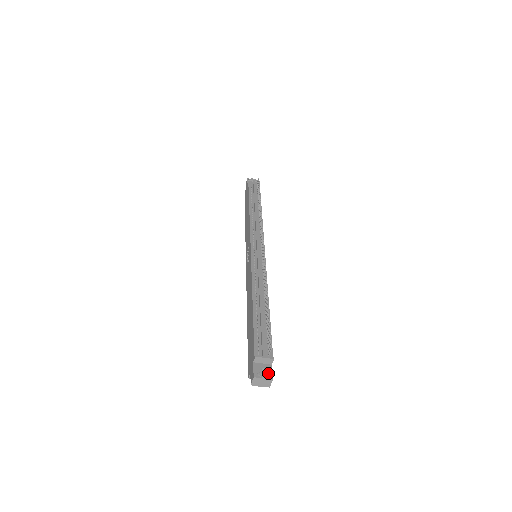
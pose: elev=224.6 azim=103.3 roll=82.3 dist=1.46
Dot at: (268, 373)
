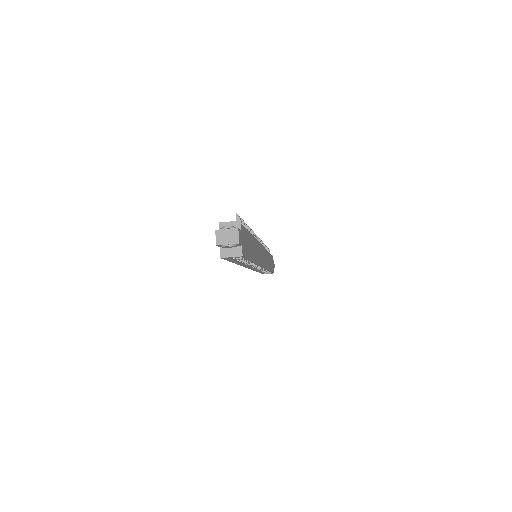
Dot at: (233, 227)
